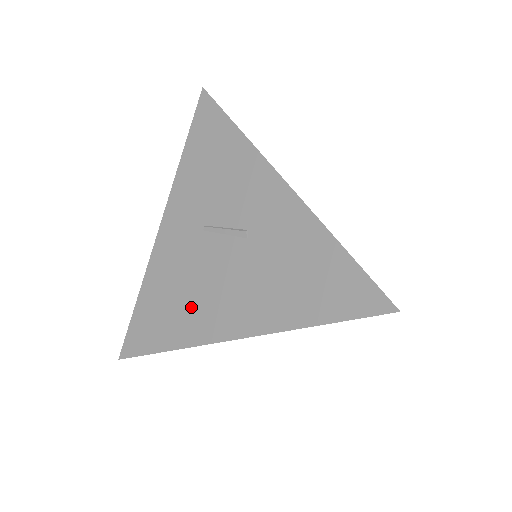
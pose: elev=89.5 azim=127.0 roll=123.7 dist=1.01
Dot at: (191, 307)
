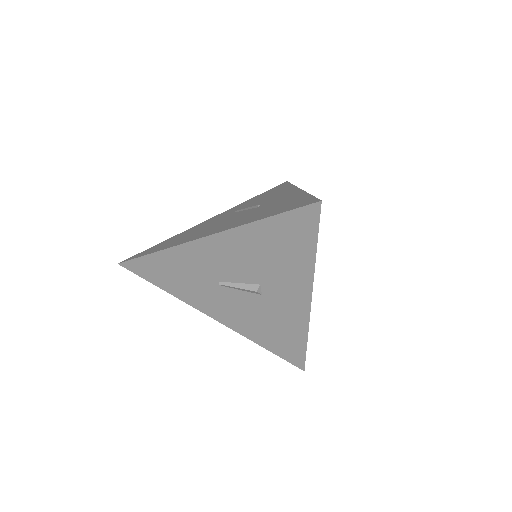
Dot at: (192, 235)
